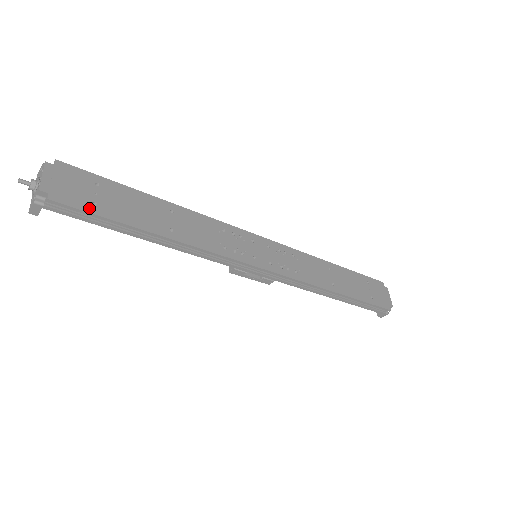
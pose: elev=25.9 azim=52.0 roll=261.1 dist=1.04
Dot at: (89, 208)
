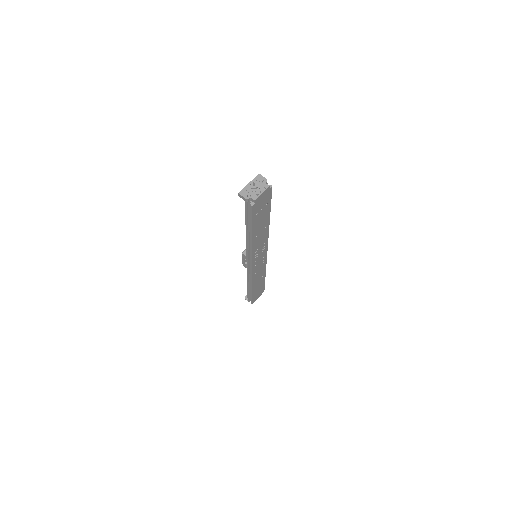
Dot at: (254, 216)
